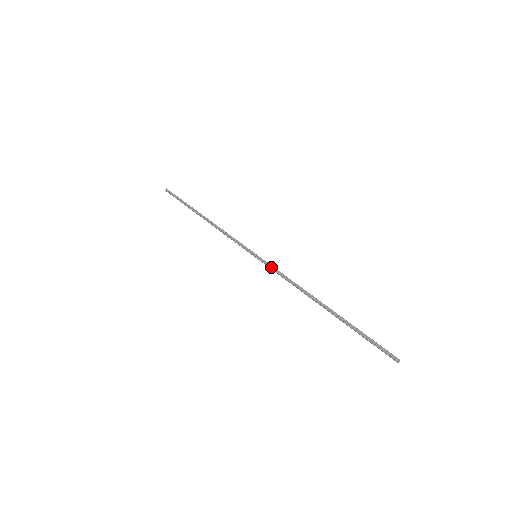
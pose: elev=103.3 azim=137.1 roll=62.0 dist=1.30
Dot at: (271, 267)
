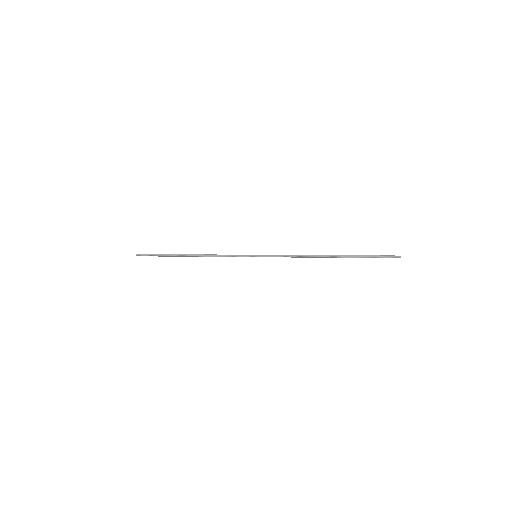
Dot at: (274, 256)
